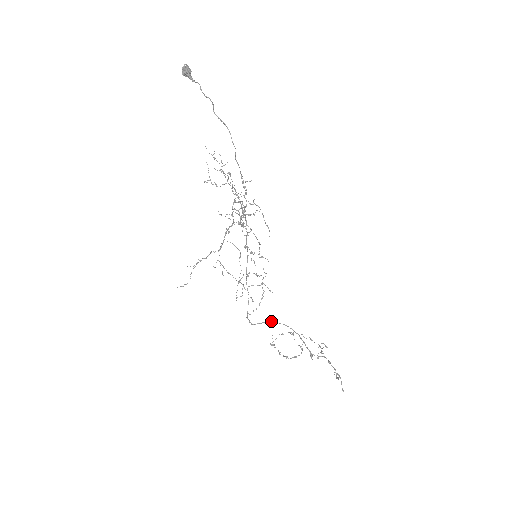
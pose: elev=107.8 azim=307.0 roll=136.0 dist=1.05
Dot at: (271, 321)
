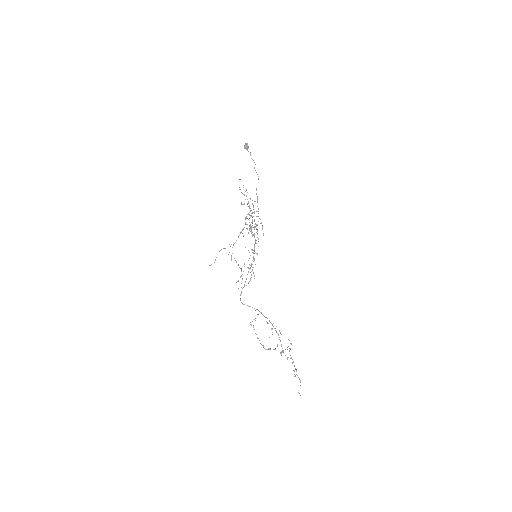
Dot at: (258, 310)
